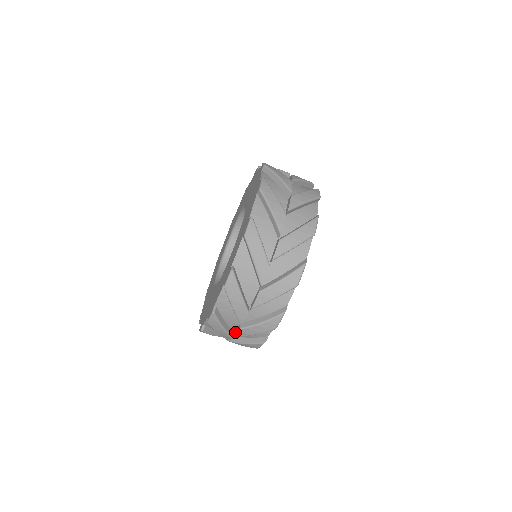
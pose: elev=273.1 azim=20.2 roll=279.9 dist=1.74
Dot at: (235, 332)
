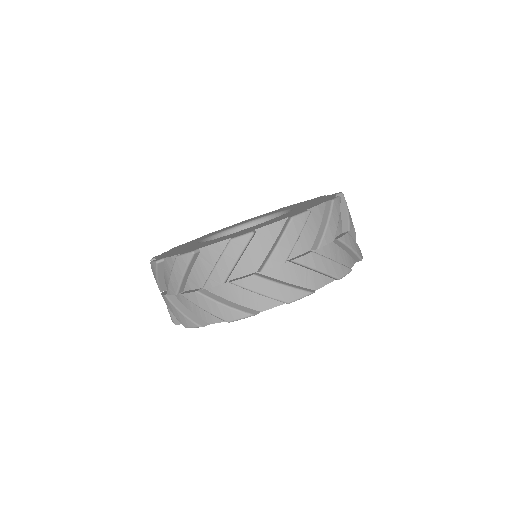
Dot at: (187, 291)
